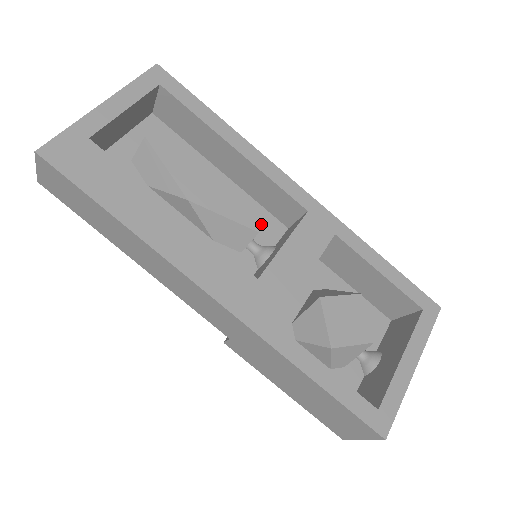
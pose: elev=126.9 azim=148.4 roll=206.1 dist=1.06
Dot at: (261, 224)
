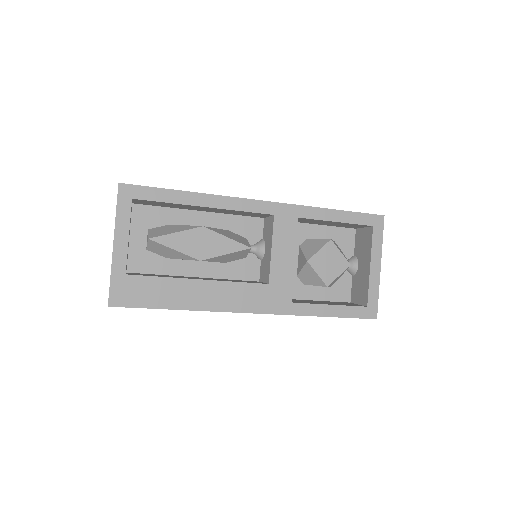
Dot at: (246, 229)
